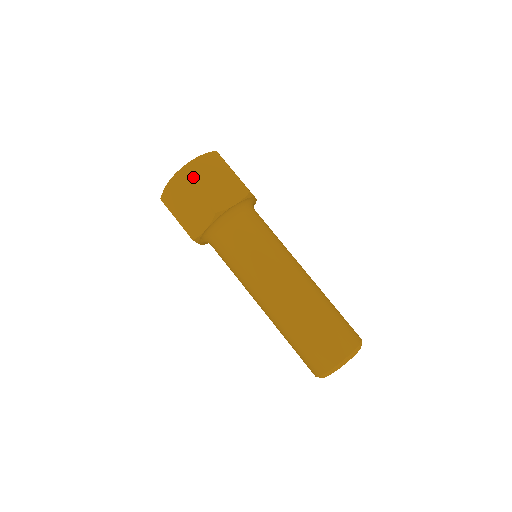
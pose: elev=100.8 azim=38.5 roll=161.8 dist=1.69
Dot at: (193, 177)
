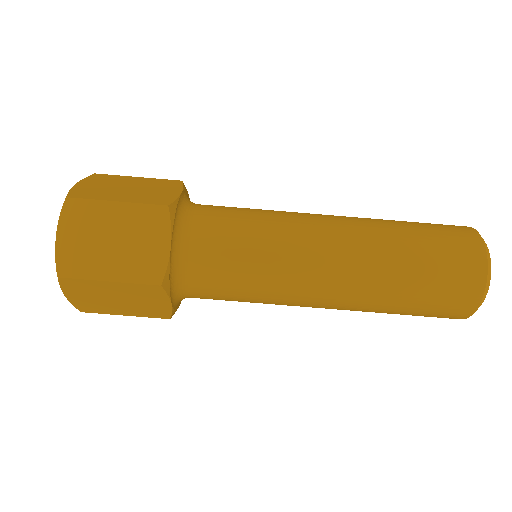
Dot at: (93, 196)
